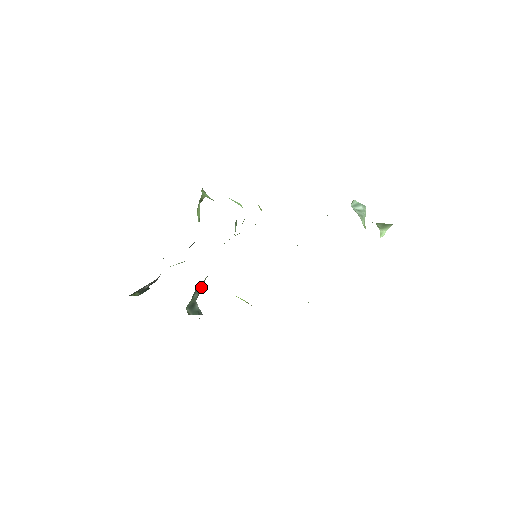
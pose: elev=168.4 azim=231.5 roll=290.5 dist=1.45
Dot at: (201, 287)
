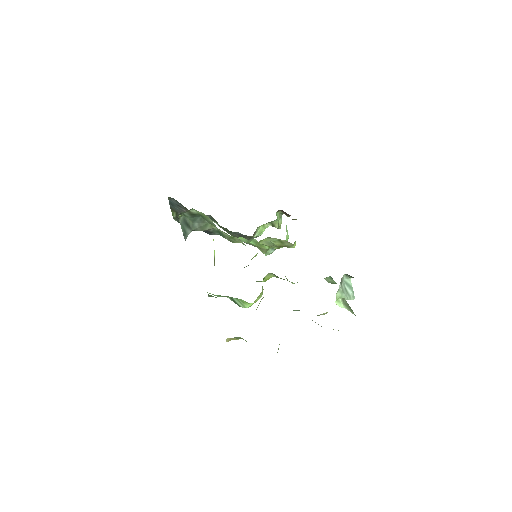
Dot at: (205, 227)
